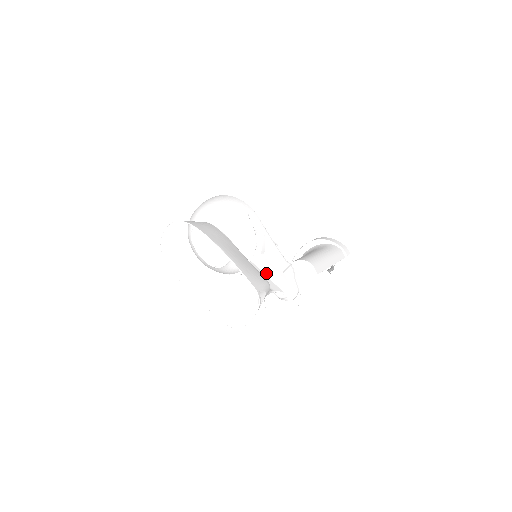
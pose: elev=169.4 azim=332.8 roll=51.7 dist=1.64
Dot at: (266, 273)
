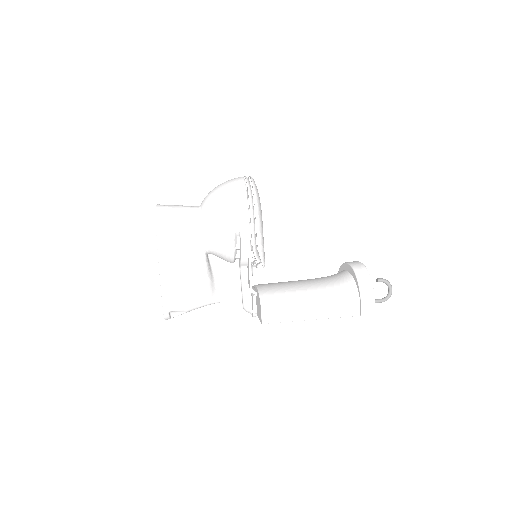
Dot at: (241, 281)
